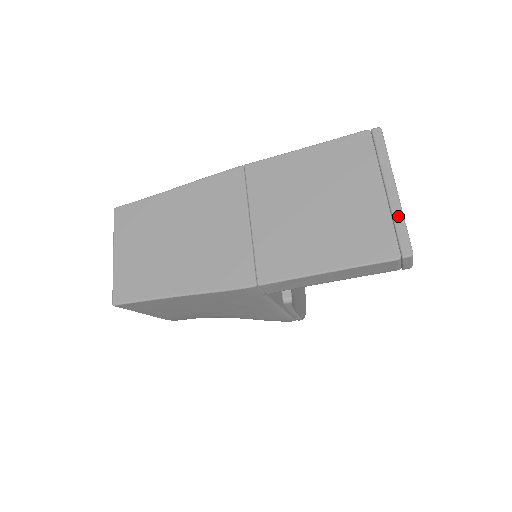
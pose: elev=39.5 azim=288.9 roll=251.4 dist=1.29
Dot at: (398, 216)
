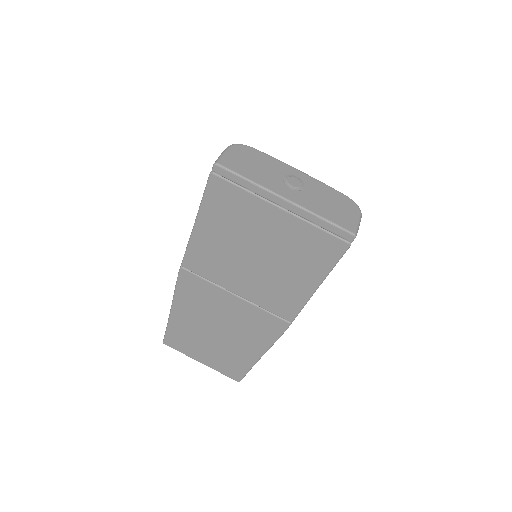
Dot at: (313, 219)
